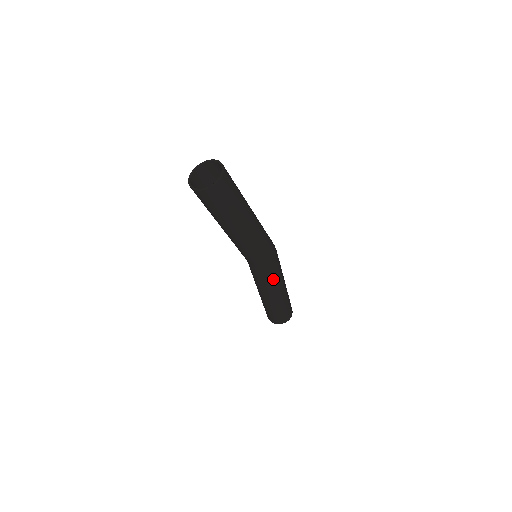
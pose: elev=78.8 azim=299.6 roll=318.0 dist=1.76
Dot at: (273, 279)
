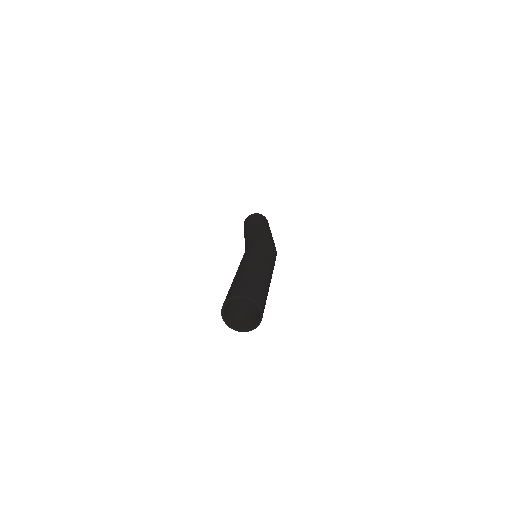
Dot at: occluded
